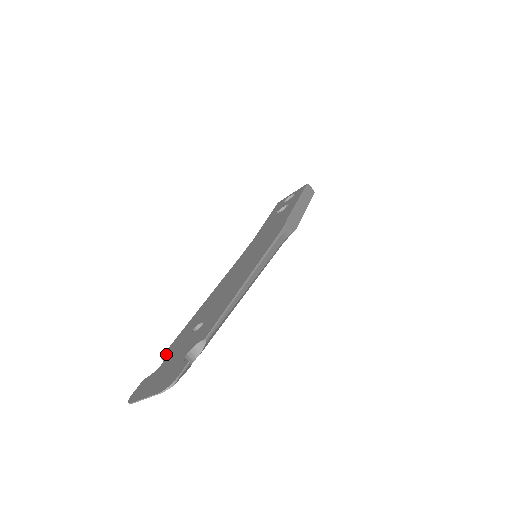
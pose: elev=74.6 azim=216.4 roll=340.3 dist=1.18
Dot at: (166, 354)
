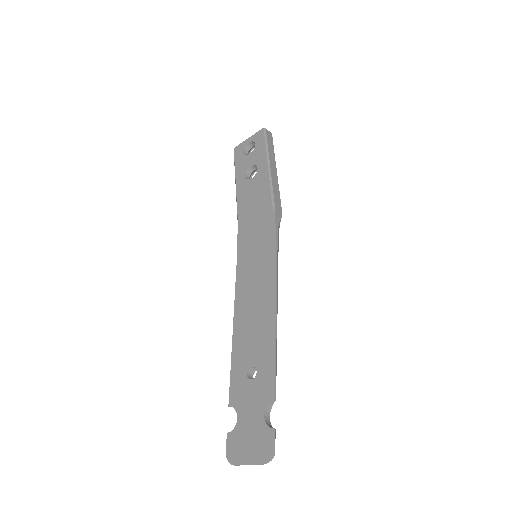
Dot at: (233, 404)
